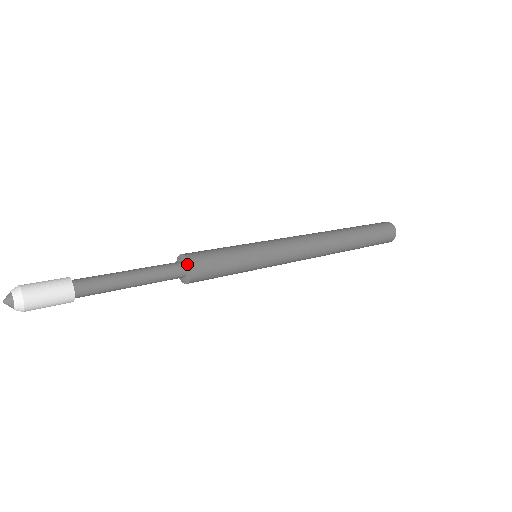
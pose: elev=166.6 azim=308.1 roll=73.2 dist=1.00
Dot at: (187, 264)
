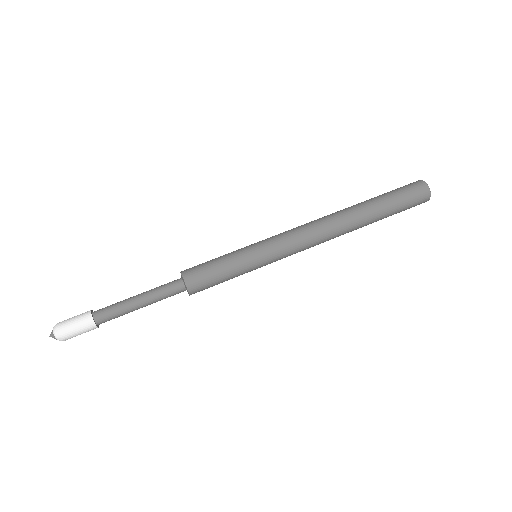
Dot at: (186, 287)
